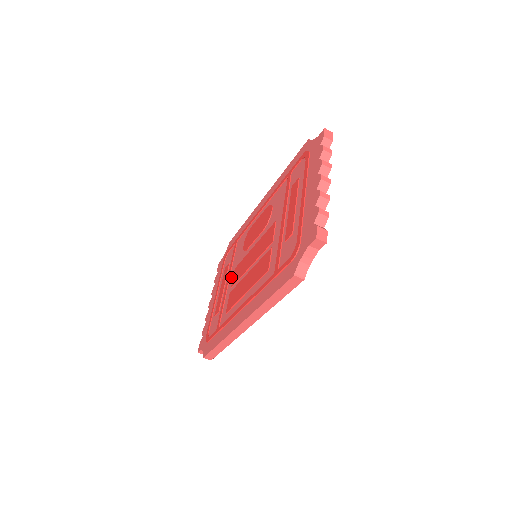
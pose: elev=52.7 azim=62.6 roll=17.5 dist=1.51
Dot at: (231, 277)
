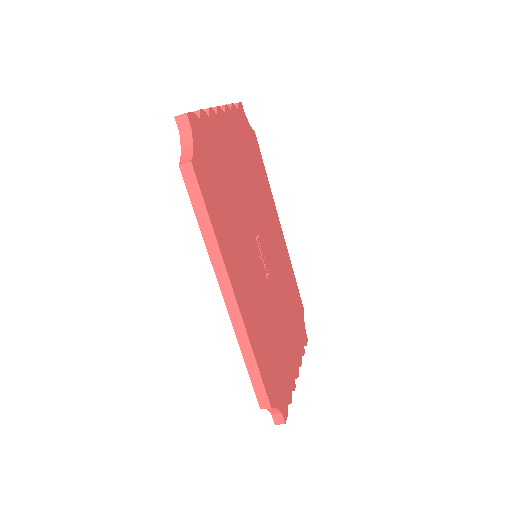
Dot at: occluded
